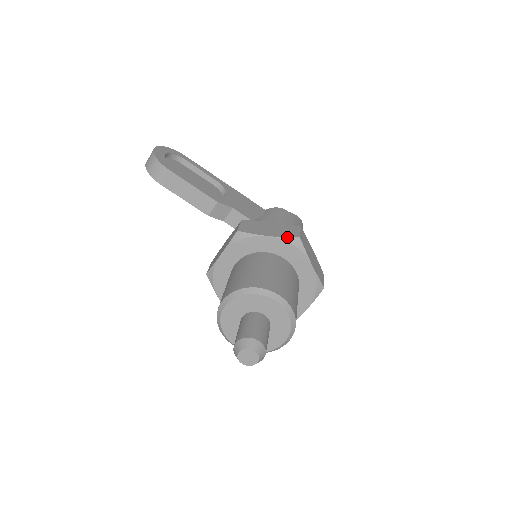
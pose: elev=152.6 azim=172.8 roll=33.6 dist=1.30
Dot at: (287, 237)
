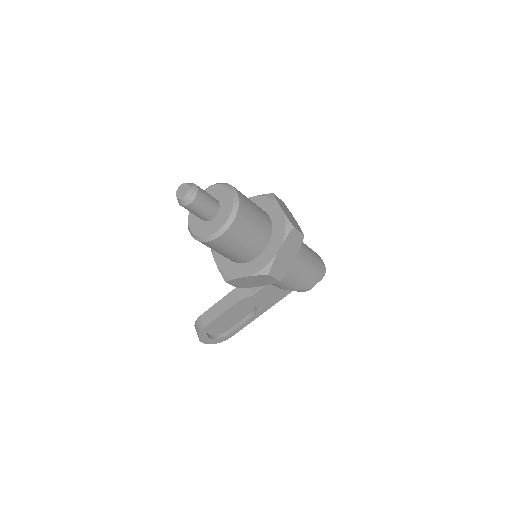
Dot at: occluded
